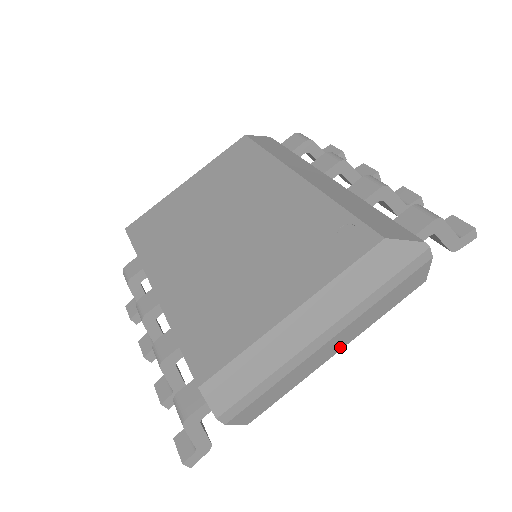
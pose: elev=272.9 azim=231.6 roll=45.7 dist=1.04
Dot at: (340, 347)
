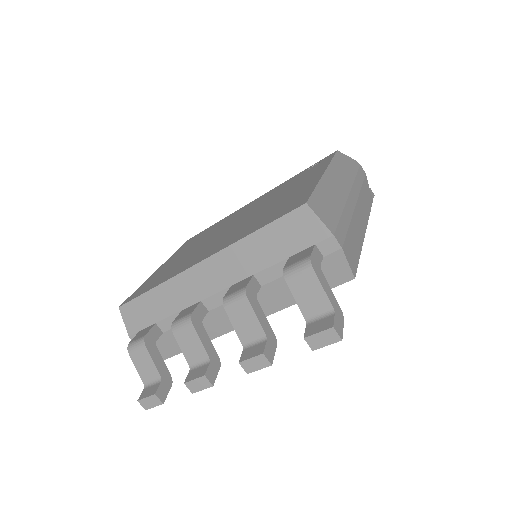
Dot at: (364, 227)
